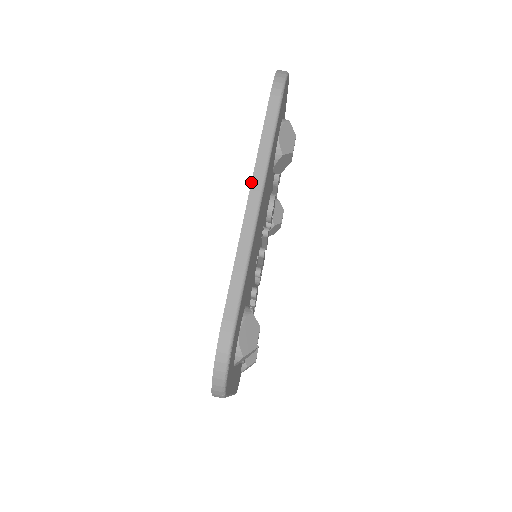
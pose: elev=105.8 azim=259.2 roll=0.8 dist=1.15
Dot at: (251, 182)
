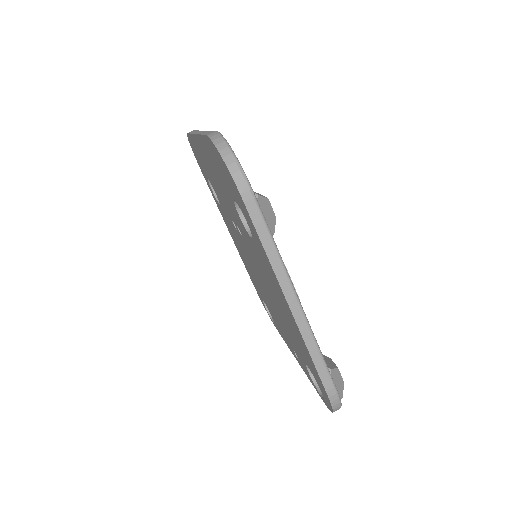
Dot at: (193, 134)
